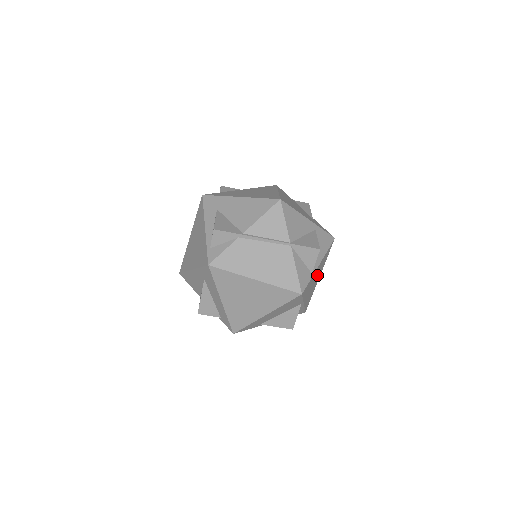
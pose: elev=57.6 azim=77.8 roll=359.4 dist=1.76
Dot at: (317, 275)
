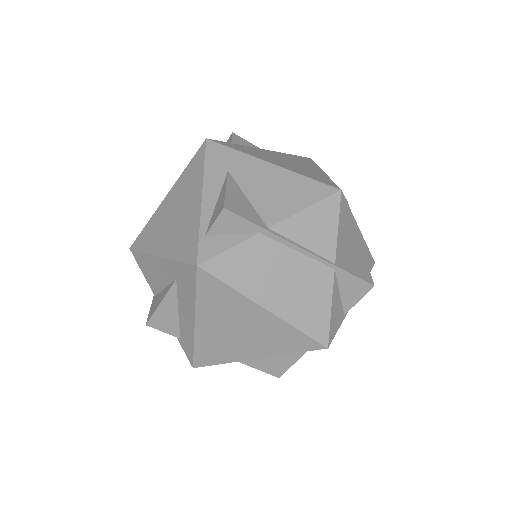
Dot at: occluded
